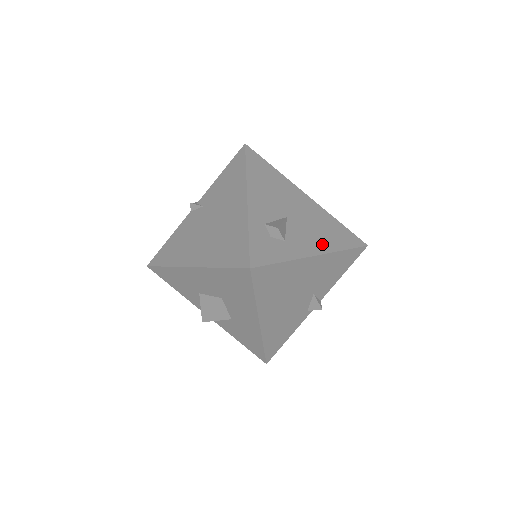
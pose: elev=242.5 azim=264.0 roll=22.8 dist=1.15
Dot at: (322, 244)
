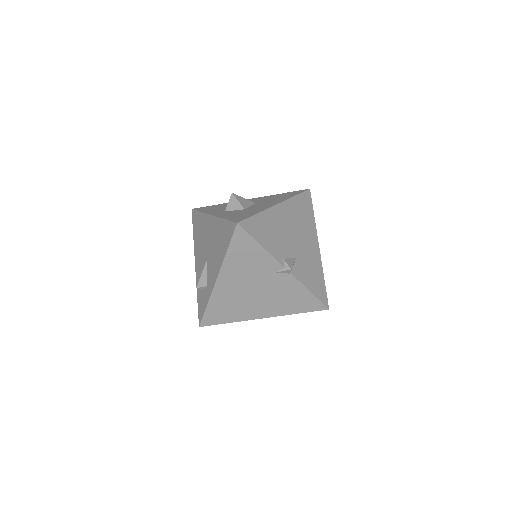
Dot at: occluded
